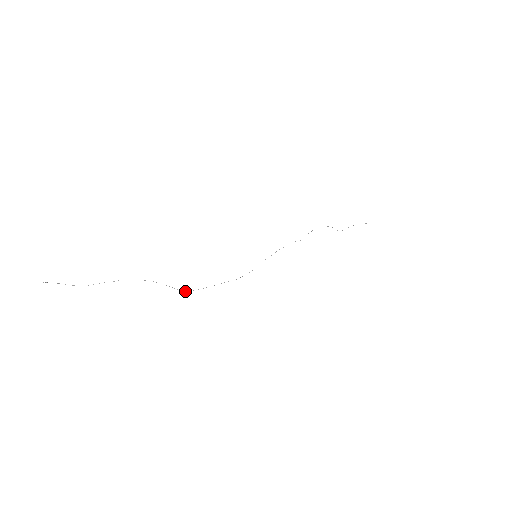
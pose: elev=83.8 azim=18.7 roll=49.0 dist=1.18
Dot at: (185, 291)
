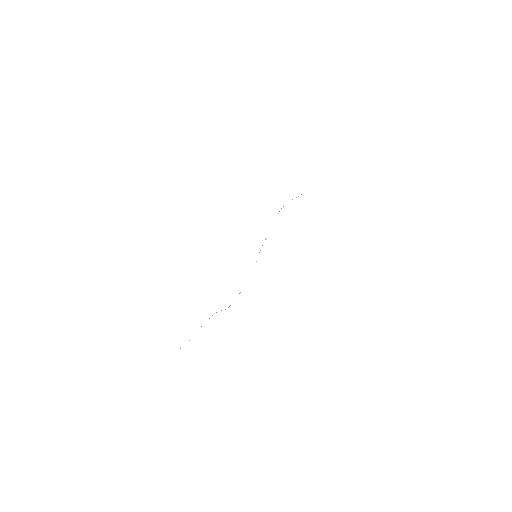
Dot at: occluded
